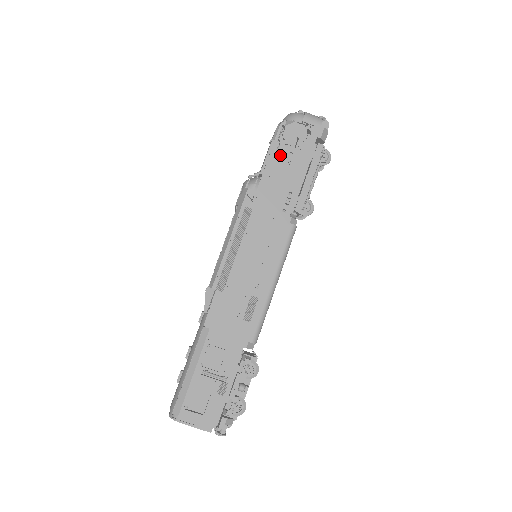
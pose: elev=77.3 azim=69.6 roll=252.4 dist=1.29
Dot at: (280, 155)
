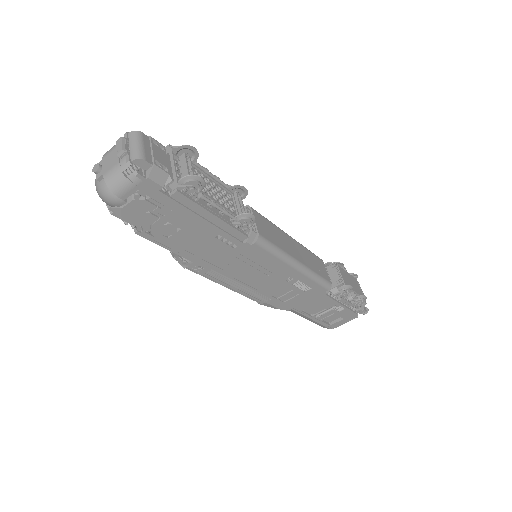
Dot at: (162, 235)
